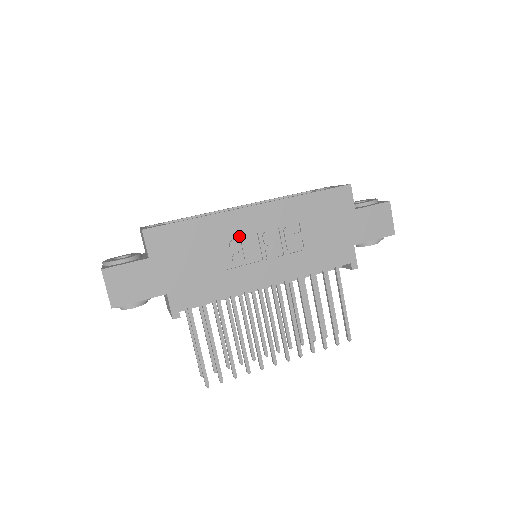
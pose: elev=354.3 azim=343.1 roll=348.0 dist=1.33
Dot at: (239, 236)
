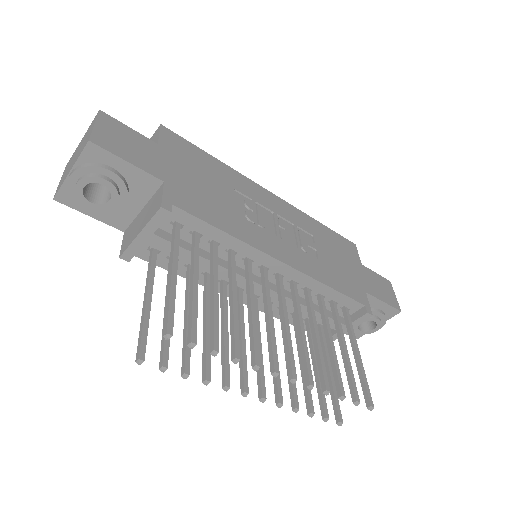
Dot at: (255, 203)
